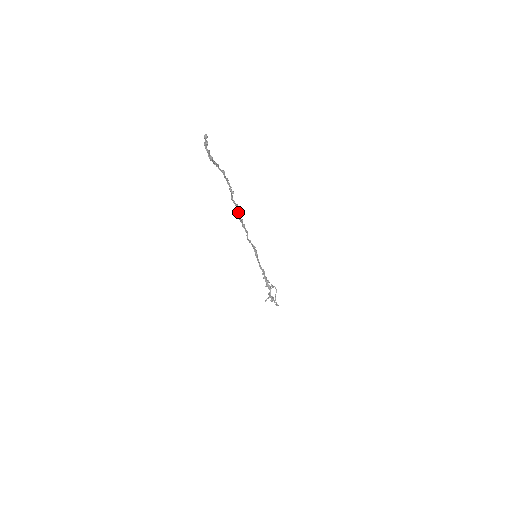
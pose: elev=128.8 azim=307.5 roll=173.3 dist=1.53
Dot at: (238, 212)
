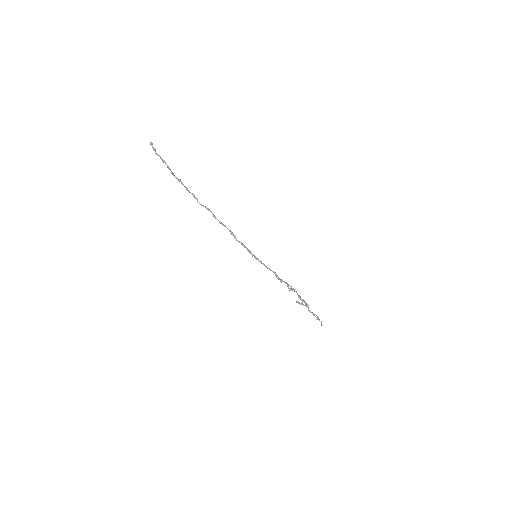
Dot at: (212, 213)
